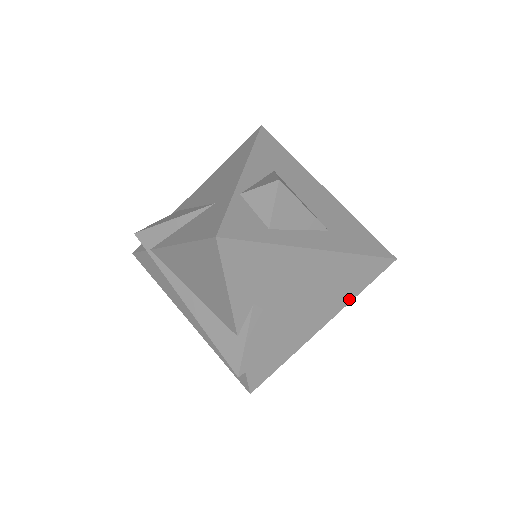
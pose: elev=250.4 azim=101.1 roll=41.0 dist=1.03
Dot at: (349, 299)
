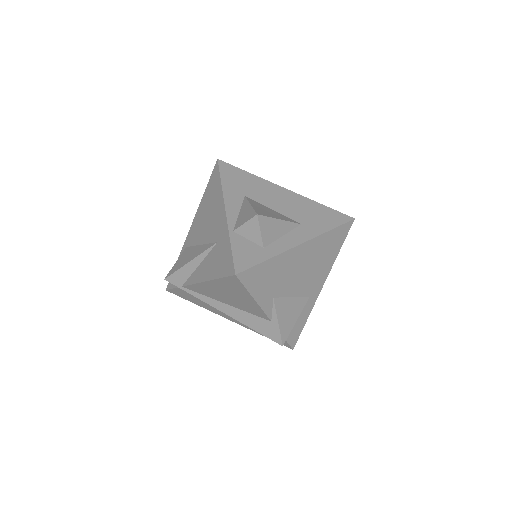
Dot at: (333, 260)
